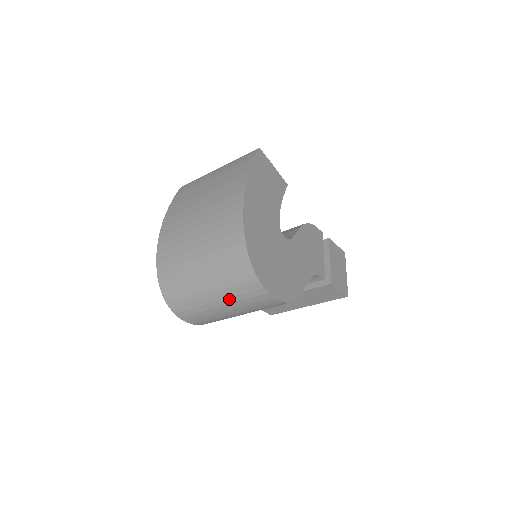
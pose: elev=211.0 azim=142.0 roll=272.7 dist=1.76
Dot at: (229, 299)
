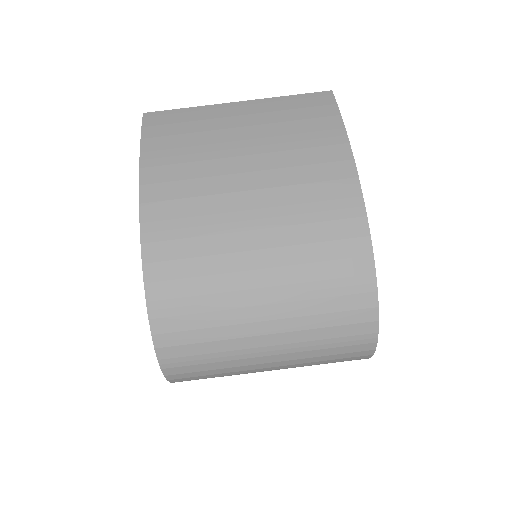
Dot at: (298, 360)
